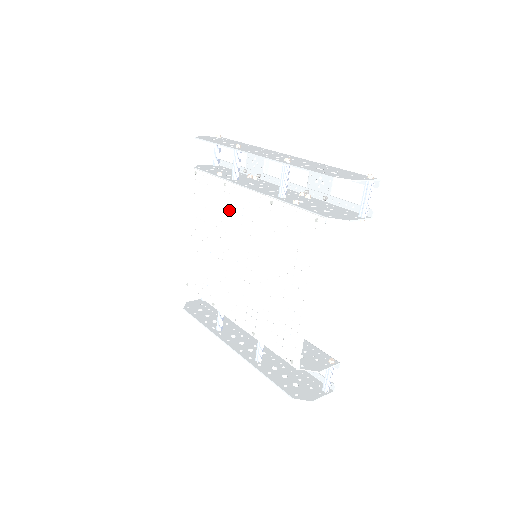
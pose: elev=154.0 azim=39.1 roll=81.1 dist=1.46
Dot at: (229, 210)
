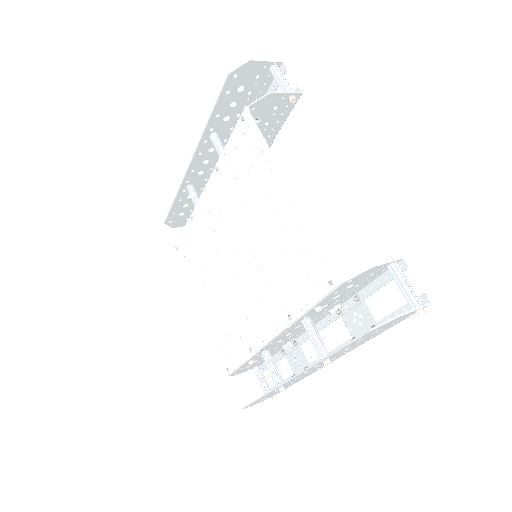
Dot at: (205, 233)
